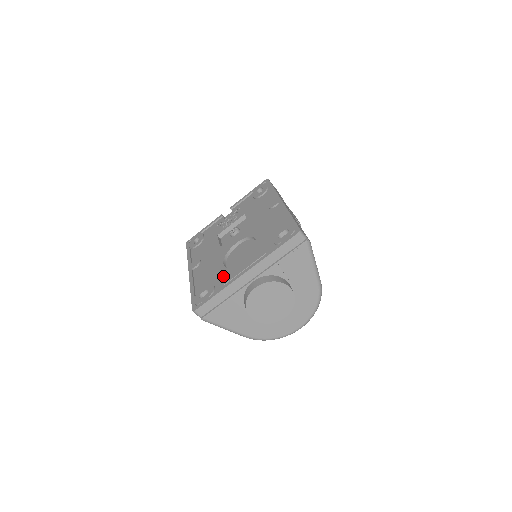
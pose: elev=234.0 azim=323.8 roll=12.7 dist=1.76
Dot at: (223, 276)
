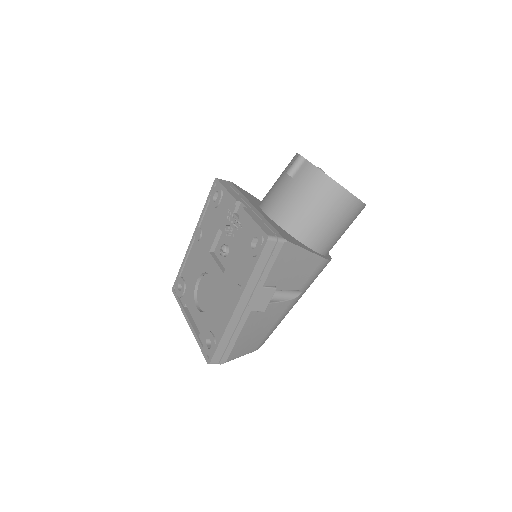
Dot at: (189, 294)
